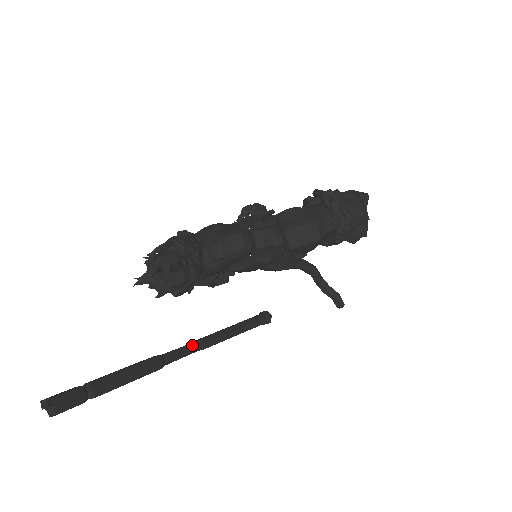
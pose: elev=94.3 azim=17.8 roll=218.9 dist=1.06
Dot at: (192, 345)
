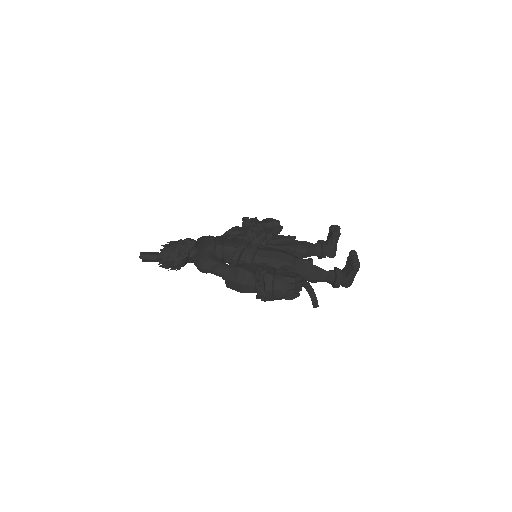
Dot at: occluded
